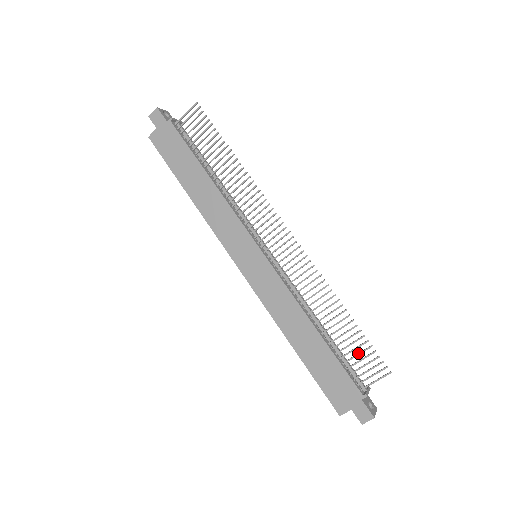
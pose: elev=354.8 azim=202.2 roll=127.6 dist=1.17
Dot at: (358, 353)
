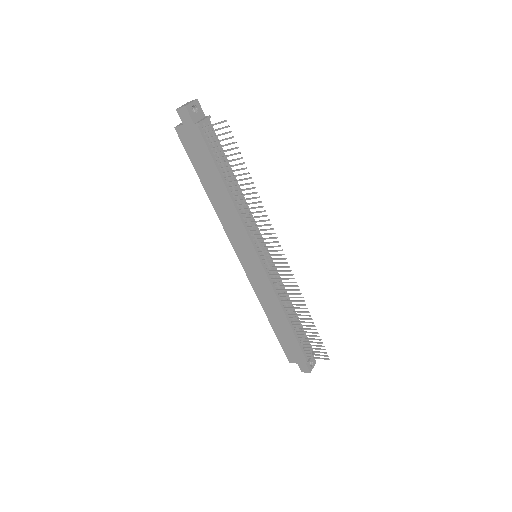
Dot at: (312, 342)
